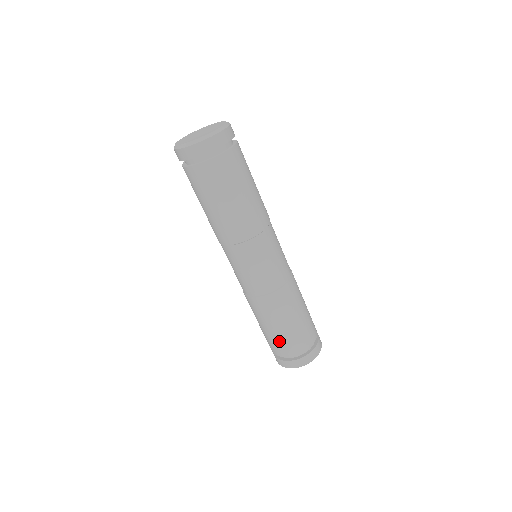
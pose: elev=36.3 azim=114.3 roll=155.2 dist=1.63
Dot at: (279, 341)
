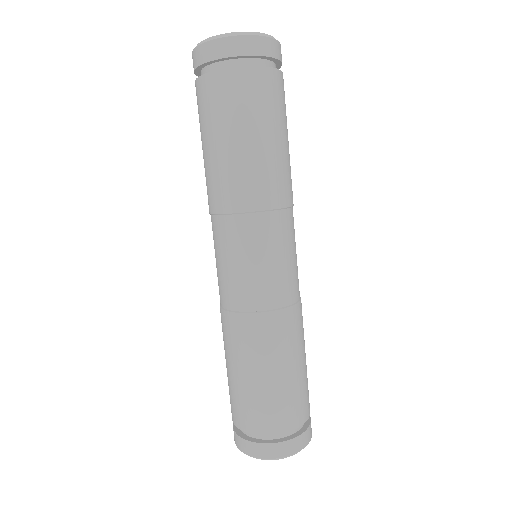
Dot at: (259, 402)
